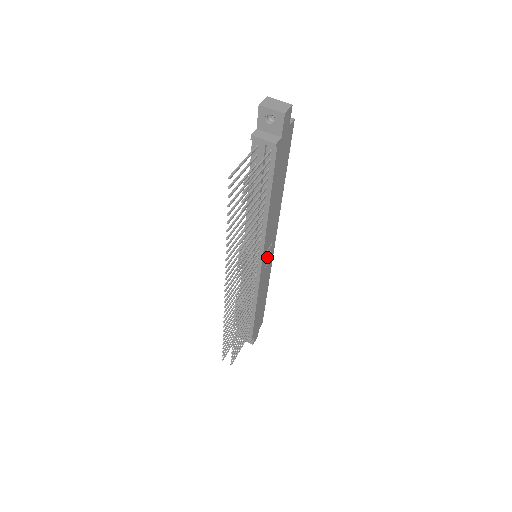
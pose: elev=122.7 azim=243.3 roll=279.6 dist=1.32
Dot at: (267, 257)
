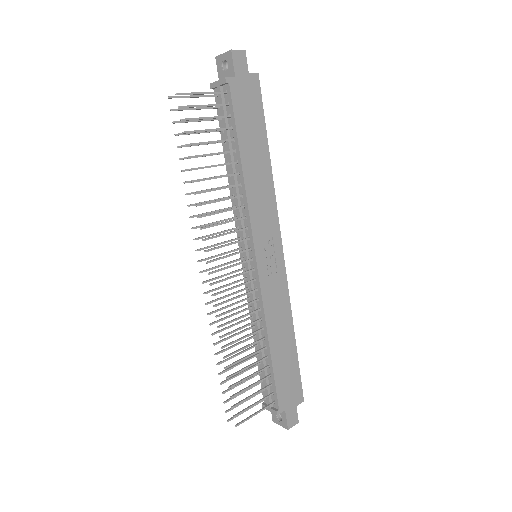
Dot at: (268, 256)
